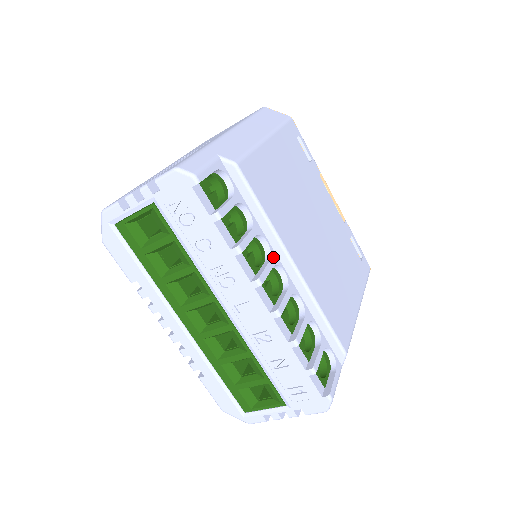
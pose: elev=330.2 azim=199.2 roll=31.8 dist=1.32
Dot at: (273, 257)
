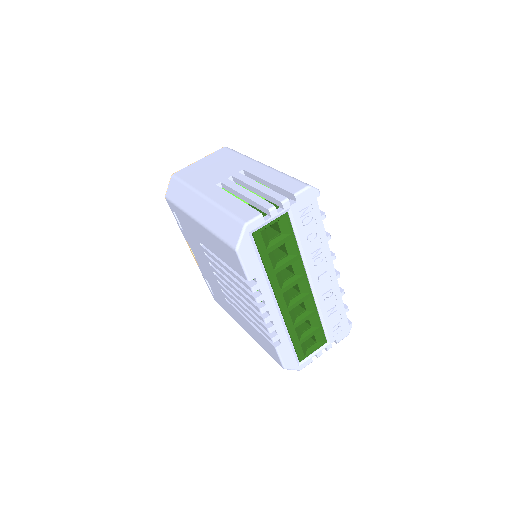
Dot at: occluded
